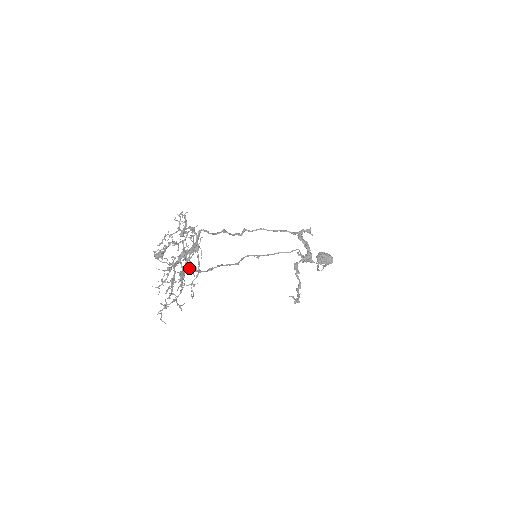
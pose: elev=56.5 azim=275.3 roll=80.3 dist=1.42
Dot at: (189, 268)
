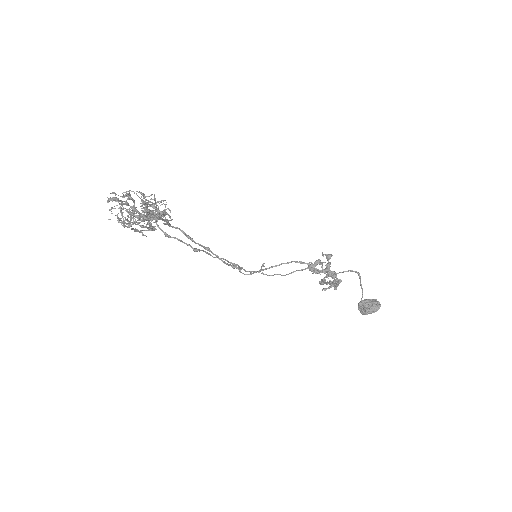
Dot at: (161, 230)
